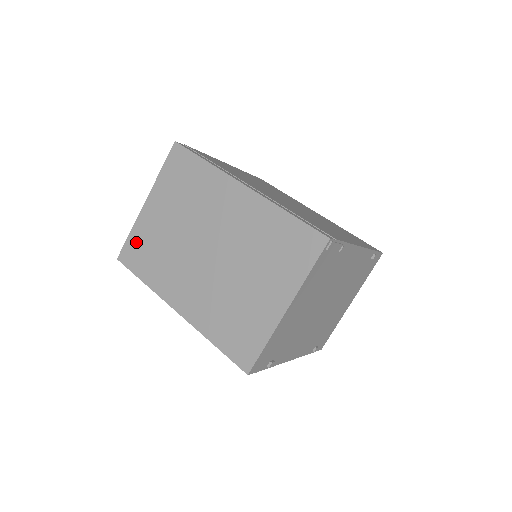
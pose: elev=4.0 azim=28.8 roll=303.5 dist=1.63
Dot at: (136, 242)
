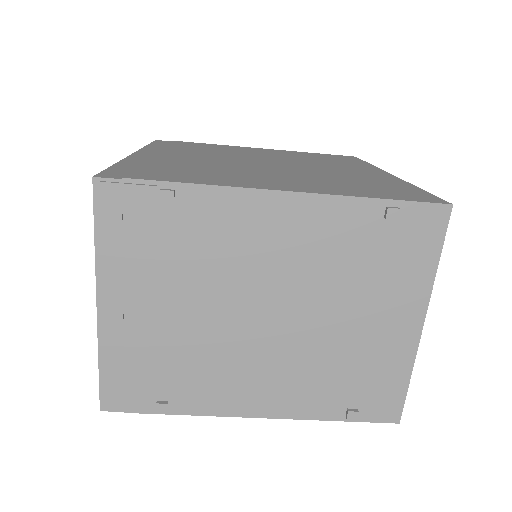
Dot at: occluded
